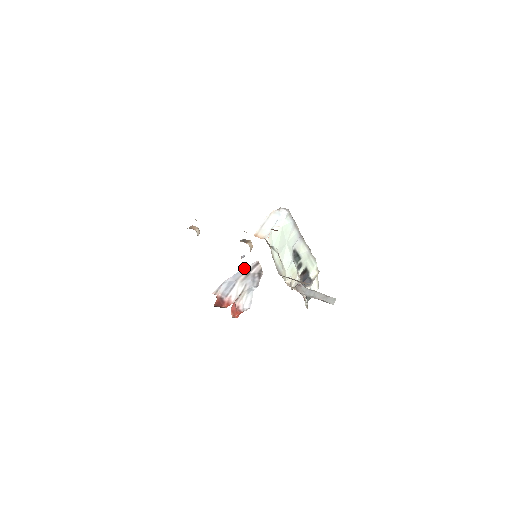
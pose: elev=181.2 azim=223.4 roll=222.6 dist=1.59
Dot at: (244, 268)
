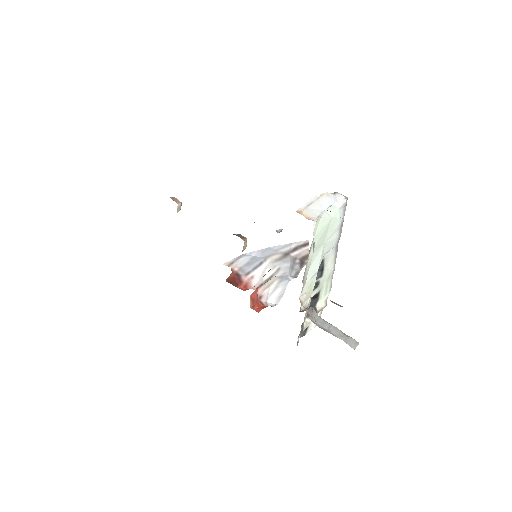
Dot at: occluded
